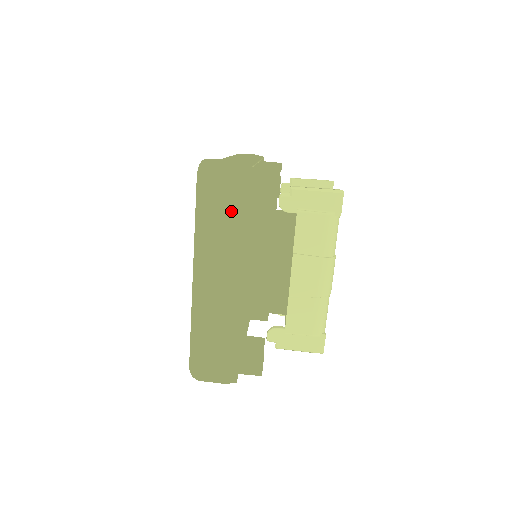
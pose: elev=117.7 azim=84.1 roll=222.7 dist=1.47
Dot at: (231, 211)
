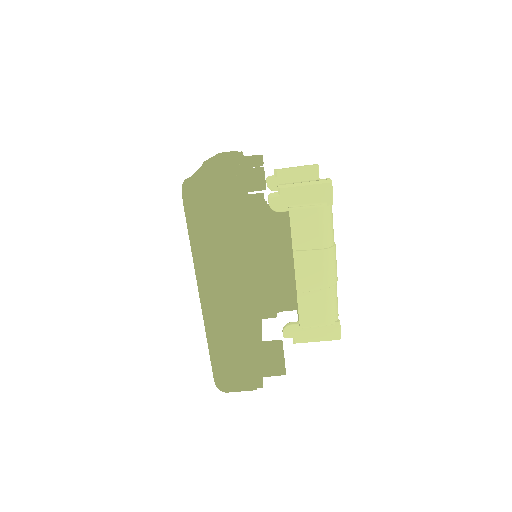
Dot at: (224, 228)
